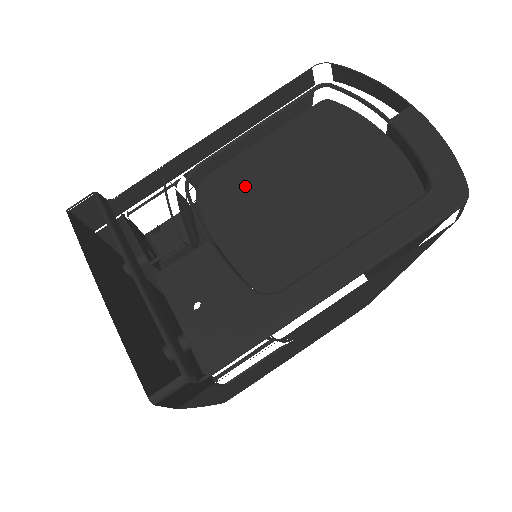
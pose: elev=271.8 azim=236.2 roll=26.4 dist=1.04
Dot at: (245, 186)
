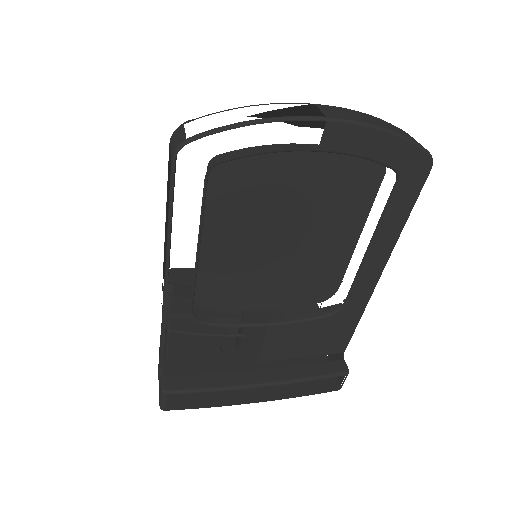
Dot at: (234, 274)
